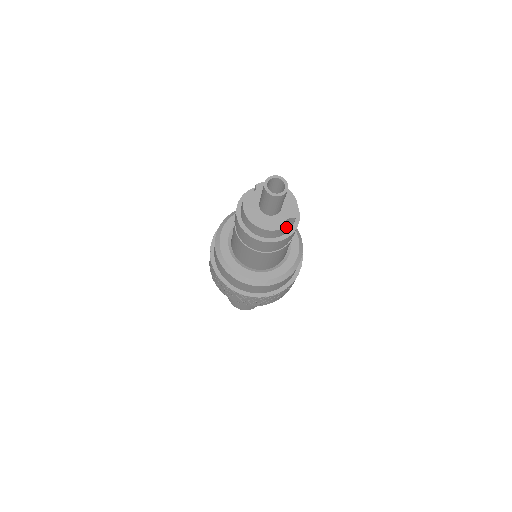
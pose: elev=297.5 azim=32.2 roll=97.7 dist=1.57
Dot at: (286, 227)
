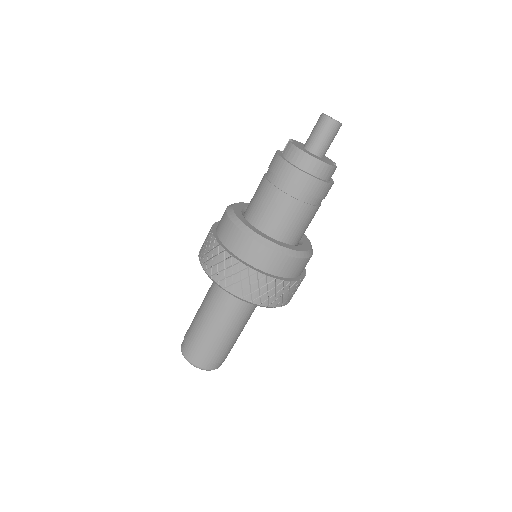
Dot at: occluded
